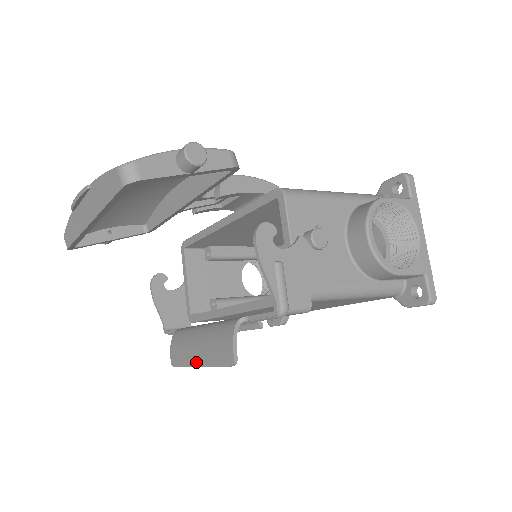
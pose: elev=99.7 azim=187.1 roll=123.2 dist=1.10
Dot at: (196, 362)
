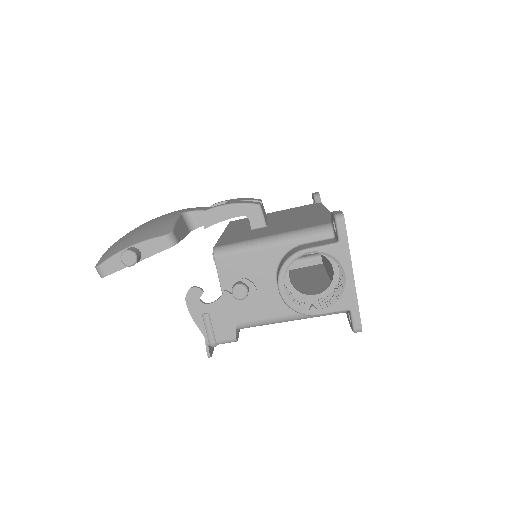
Dot at: occluded
